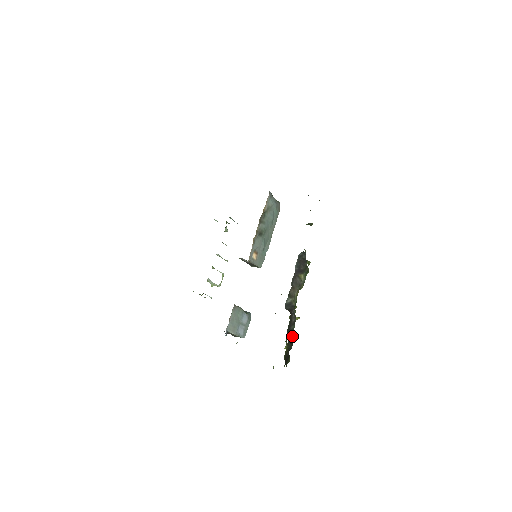
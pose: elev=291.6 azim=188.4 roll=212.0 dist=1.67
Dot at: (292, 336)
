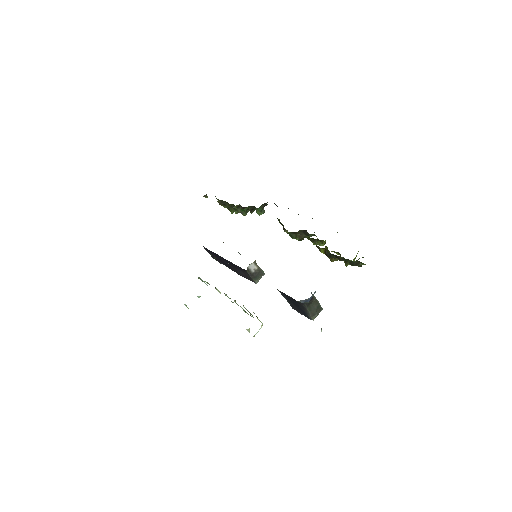
Dot at: occluded
